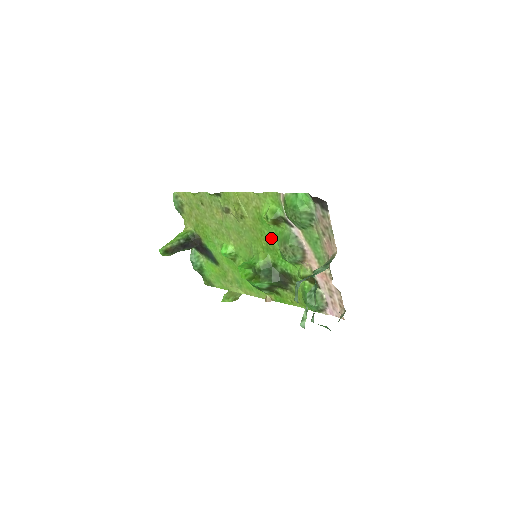
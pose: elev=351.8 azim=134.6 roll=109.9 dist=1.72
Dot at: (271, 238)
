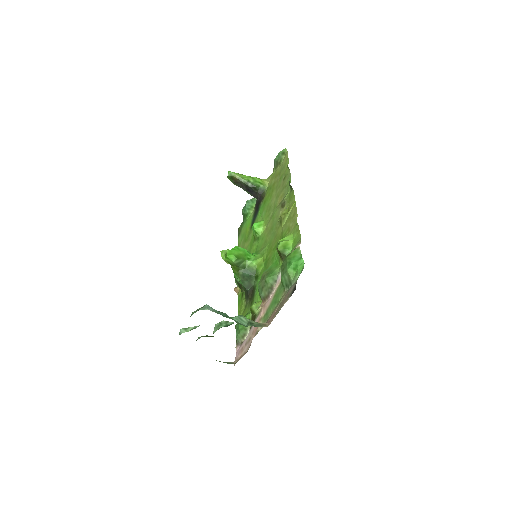
Dot at: (273, 259)
